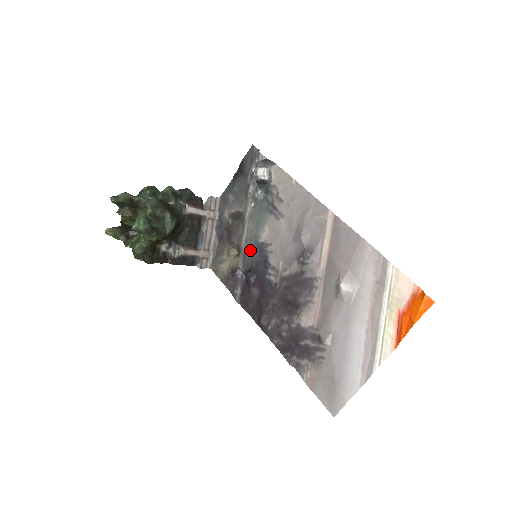
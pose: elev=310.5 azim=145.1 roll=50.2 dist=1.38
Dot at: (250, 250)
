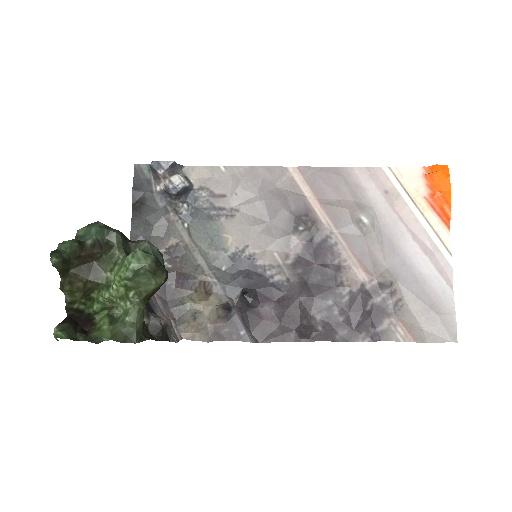
Dot at: (223, 274)
